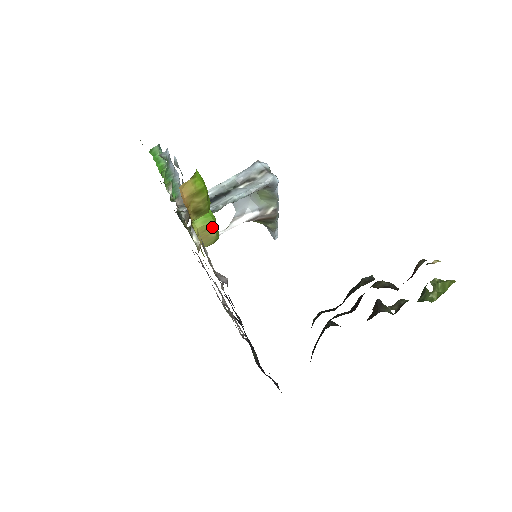
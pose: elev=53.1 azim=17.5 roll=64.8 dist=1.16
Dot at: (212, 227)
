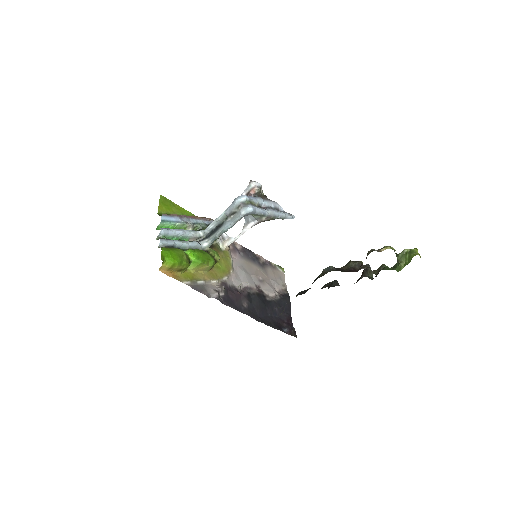
Dot at: (202, 265)
